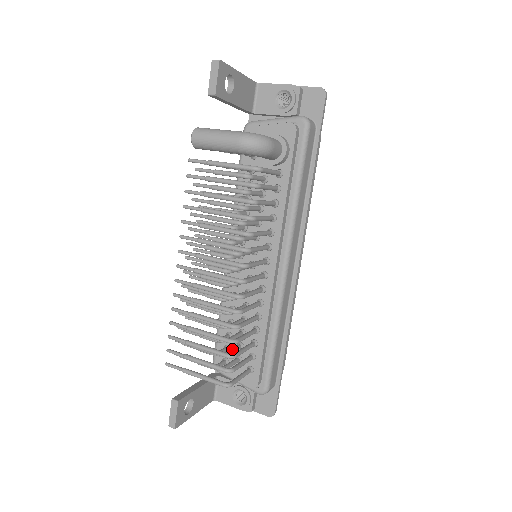
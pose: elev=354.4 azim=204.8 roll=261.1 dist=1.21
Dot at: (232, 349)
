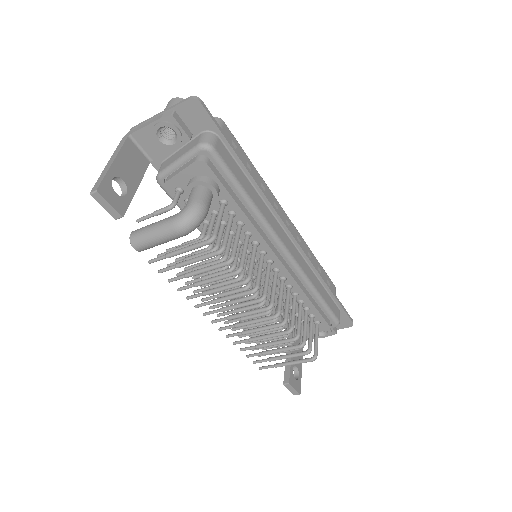
Dot at: (295, 328)
